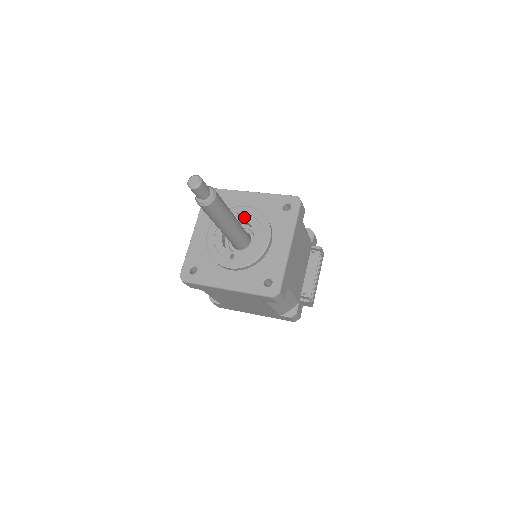
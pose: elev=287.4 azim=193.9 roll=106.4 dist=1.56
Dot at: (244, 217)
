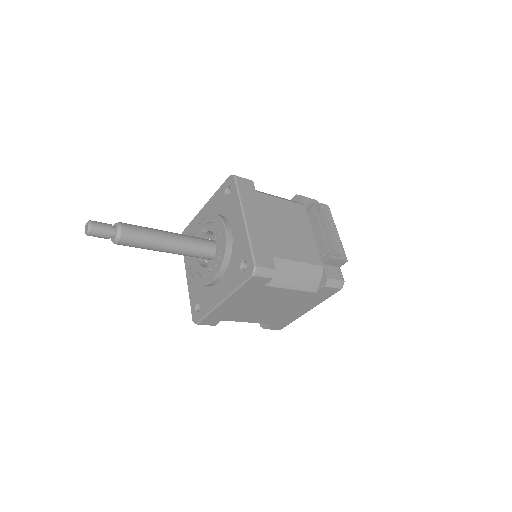
Dot at: occluded
